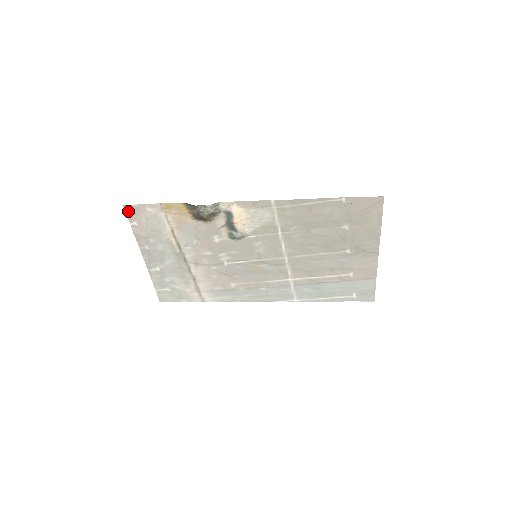
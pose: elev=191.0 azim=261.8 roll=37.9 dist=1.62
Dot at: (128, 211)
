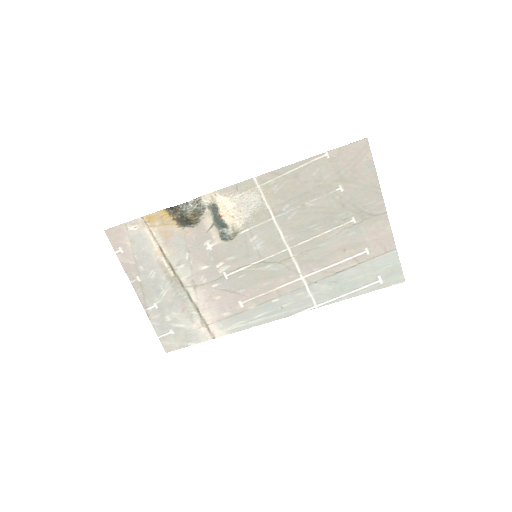
Dot at: (111, 236)
